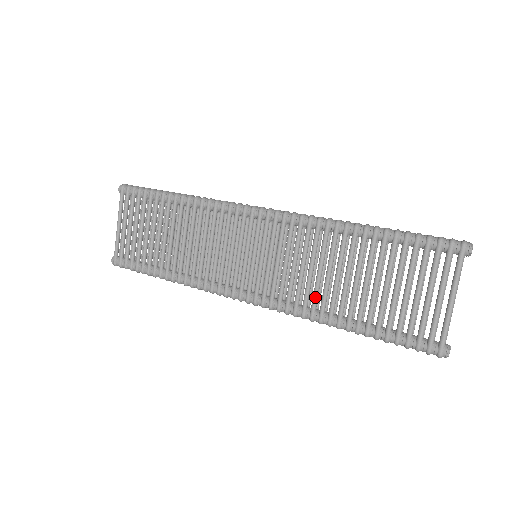
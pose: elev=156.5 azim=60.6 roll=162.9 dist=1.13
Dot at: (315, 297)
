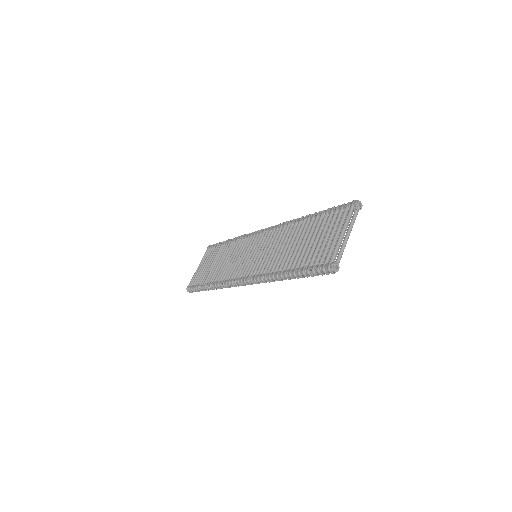
Dot at: (274, 262)
